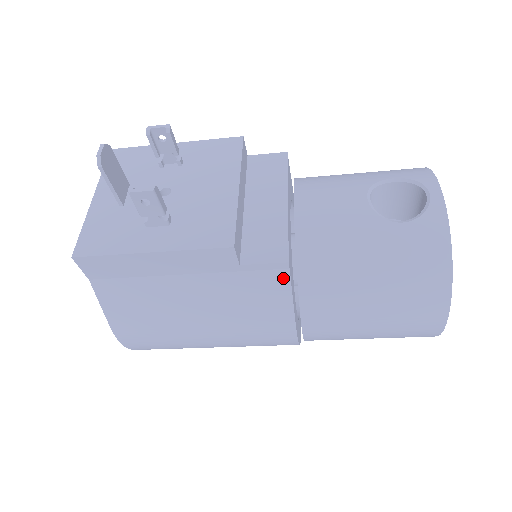
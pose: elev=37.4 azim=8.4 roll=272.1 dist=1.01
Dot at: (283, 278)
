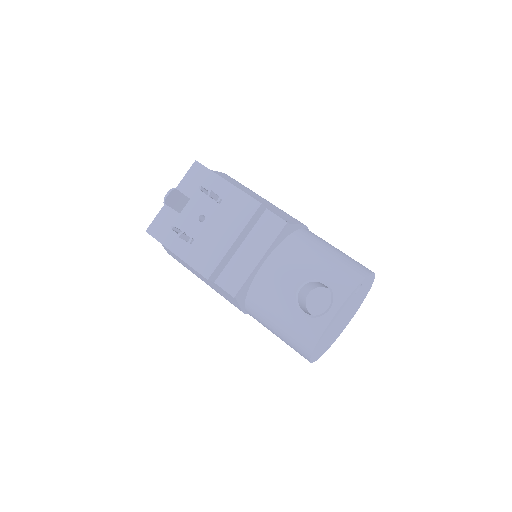
Dot at: (234, 298)
